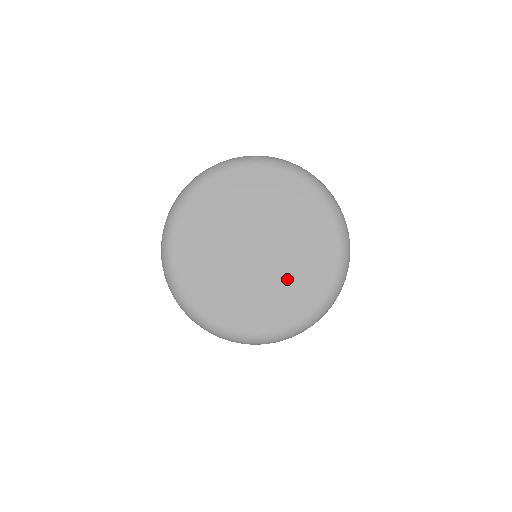
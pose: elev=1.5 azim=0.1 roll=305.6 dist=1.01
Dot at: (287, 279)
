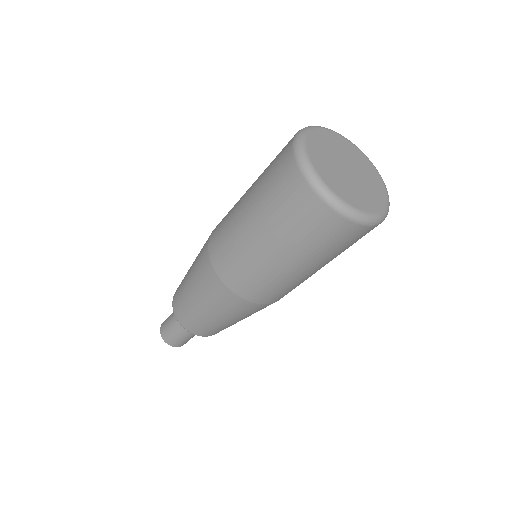
Dot at: (369, 187)
